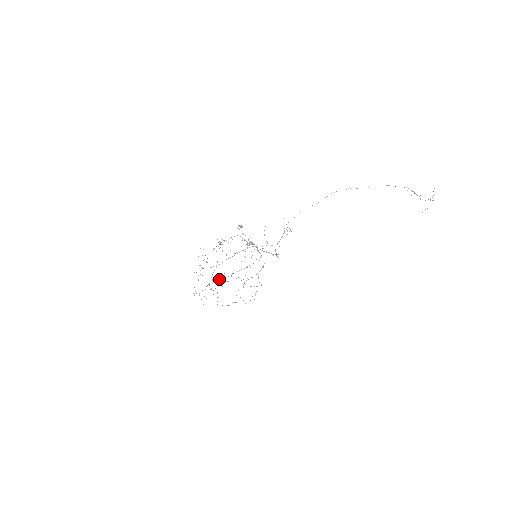
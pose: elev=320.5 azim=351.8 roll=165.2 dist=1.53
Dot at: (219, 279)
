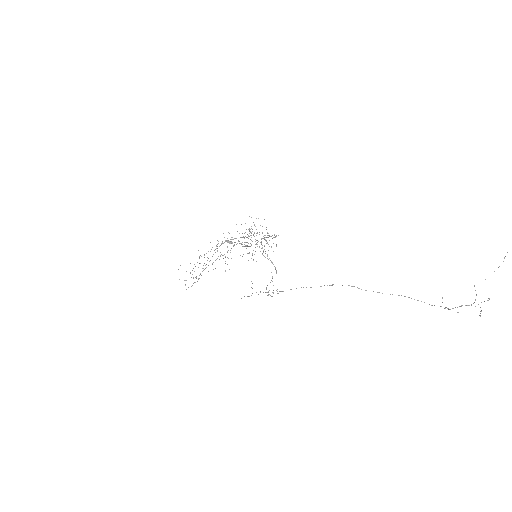
Dot at: (229, 233)
